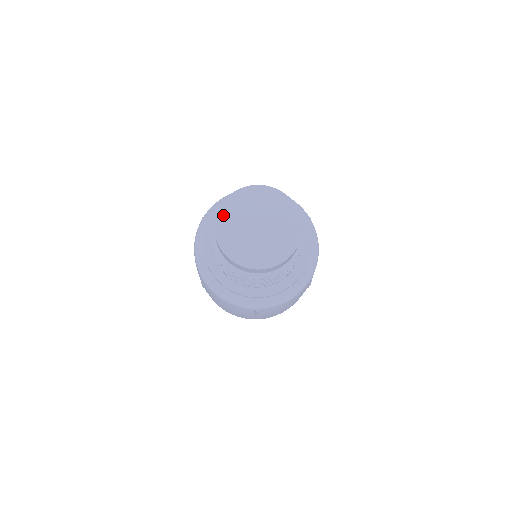
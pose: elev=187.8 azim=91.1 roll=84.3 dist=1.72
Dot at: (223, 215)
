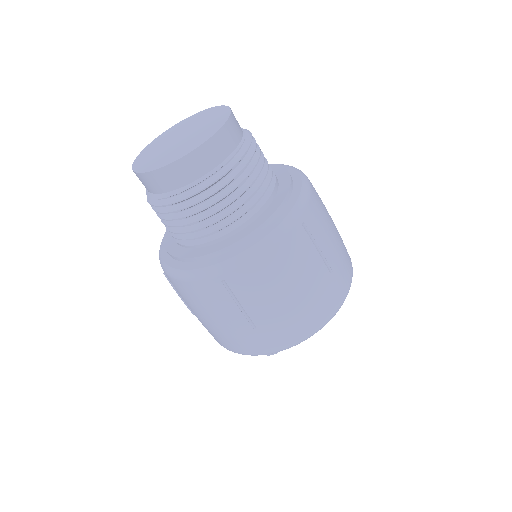
Dot at: (148, 149)
